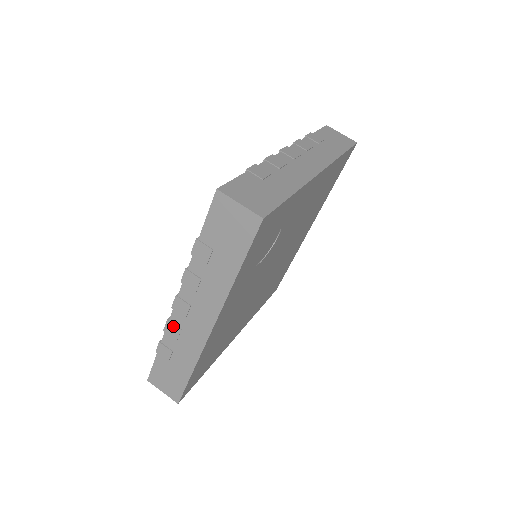
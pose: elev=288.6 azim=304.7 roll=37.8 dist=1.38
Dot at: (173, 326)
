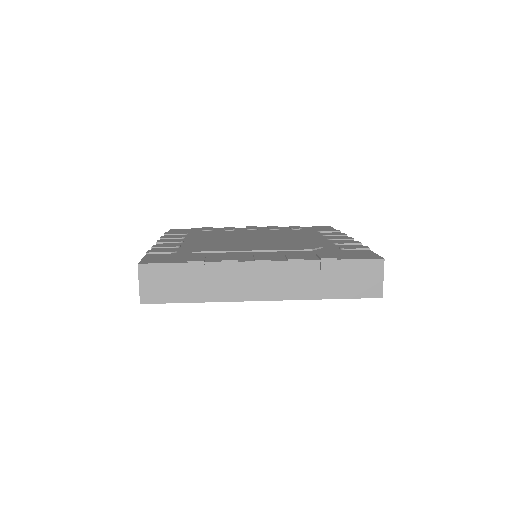
Dot at: (236, 268)
